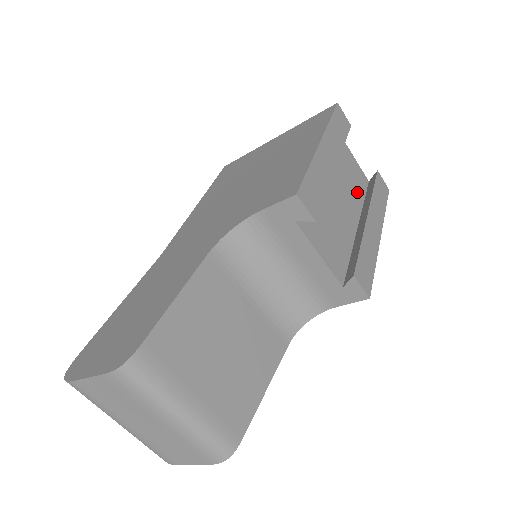
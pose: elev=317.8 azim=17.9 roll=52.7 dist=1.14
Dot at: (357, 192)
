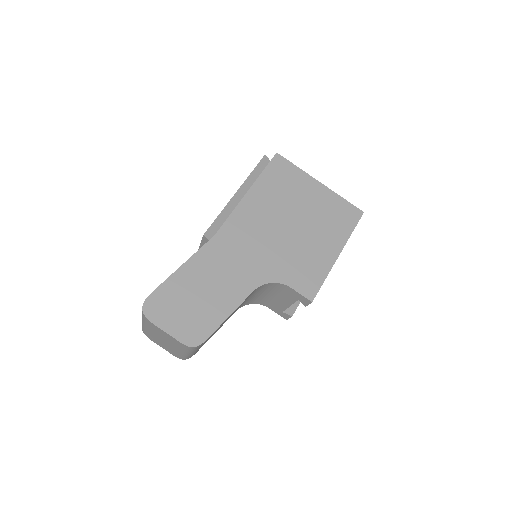
Dot at: occluded
